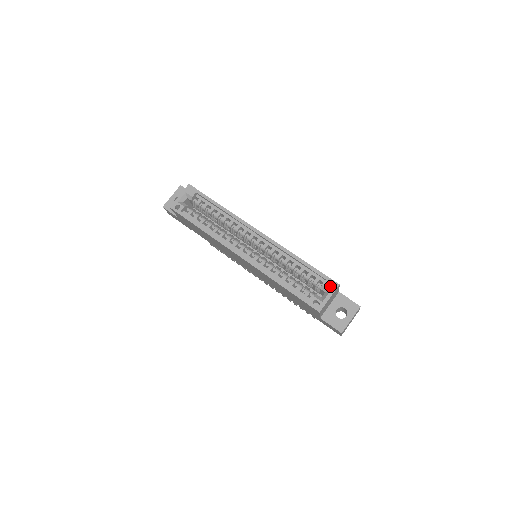
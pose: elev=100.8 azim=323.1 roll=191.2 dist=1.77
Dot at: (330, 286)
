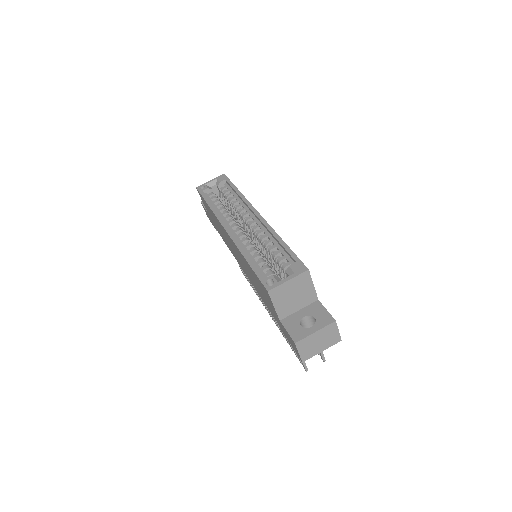
Dot at: (297, 269)
